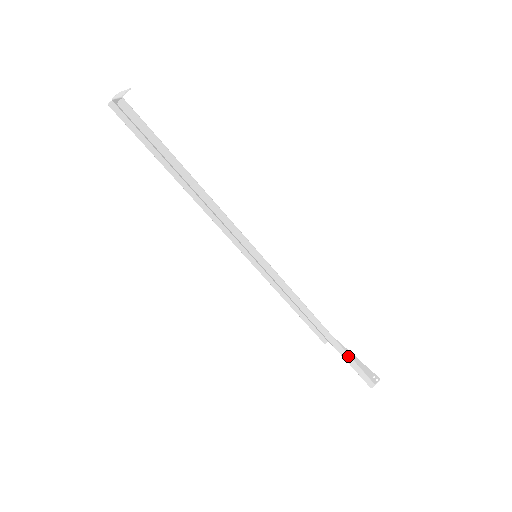
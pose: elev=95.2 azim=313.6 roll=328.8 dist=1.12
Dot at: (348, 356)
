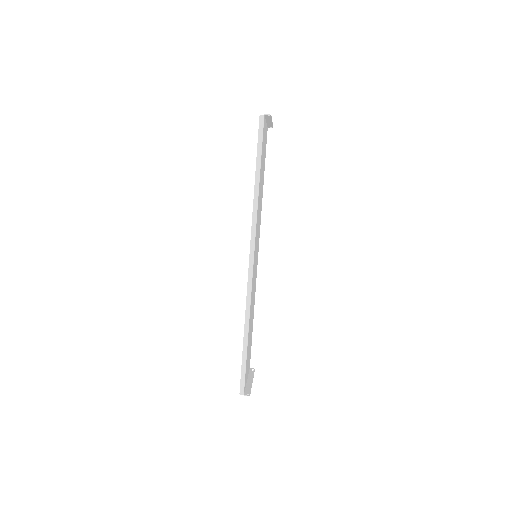
Dot at: (246, 355)
